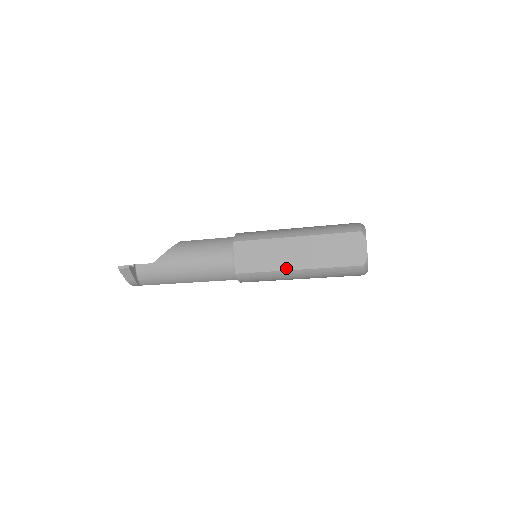
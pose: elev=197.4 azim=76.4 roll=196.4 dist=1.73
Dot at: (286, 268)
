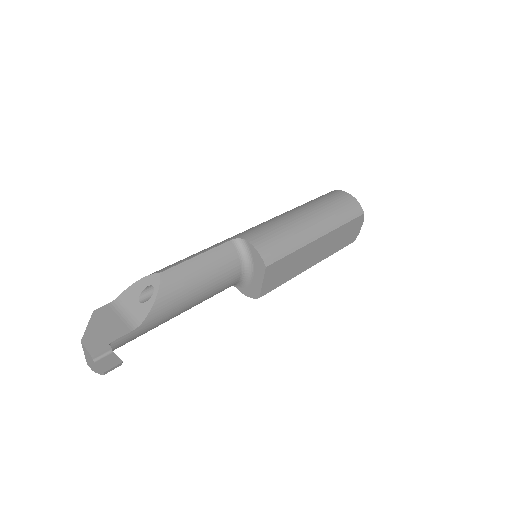
Dot at: (304, 270)
